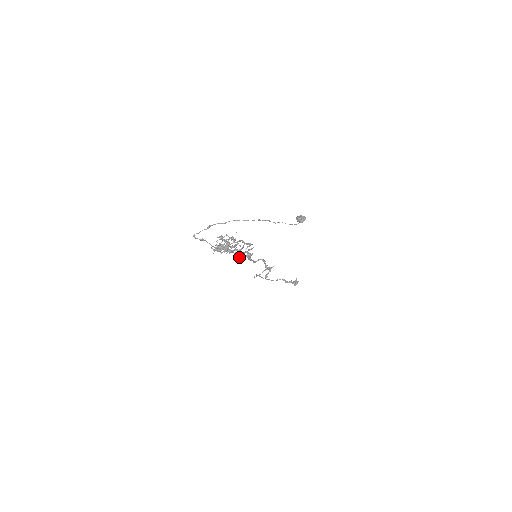
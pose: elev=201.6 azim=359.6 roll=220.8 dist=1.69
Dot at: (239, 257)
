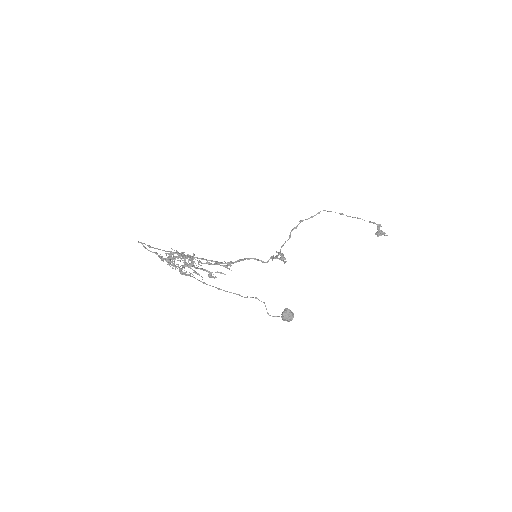
Dot at: occluded
